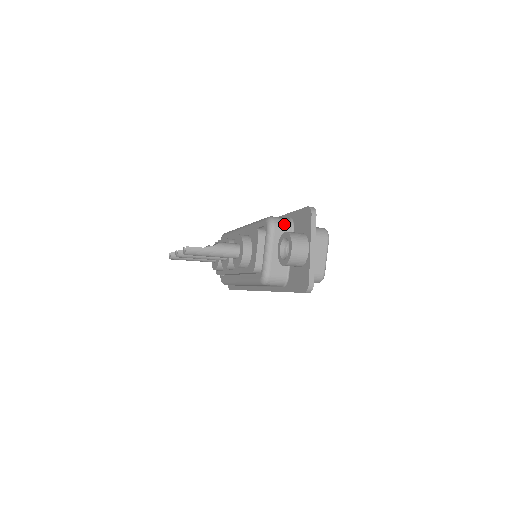
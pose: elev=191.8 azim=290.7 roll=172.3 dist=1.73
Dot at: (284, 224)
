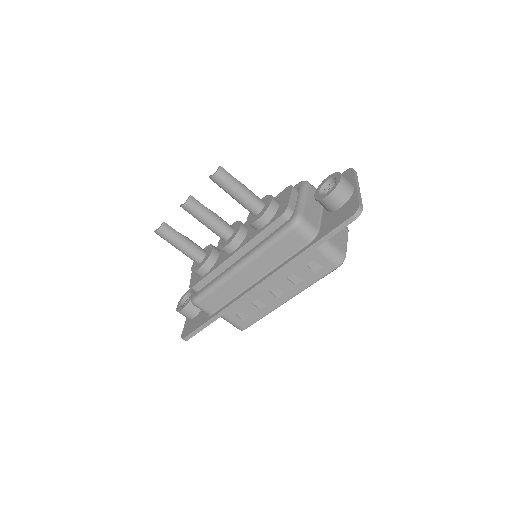
Dot at: occluded
